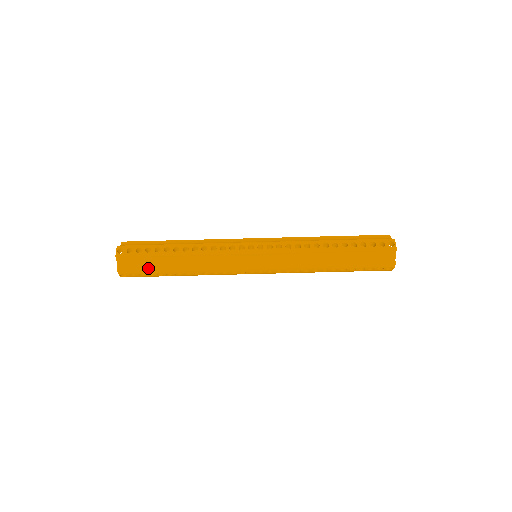
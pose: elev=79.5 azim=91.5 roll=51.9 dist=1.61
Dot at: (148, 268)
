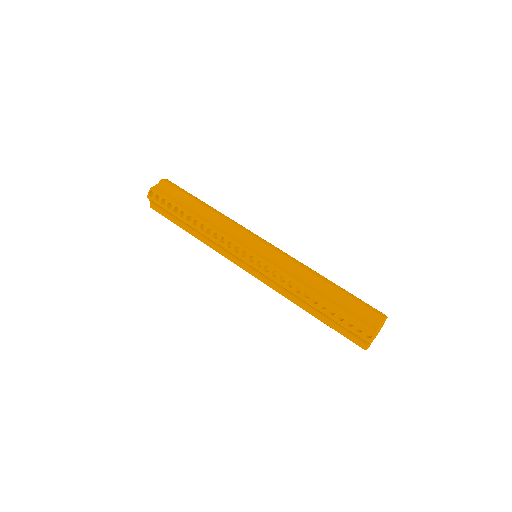
Dot at: (174, 199)
